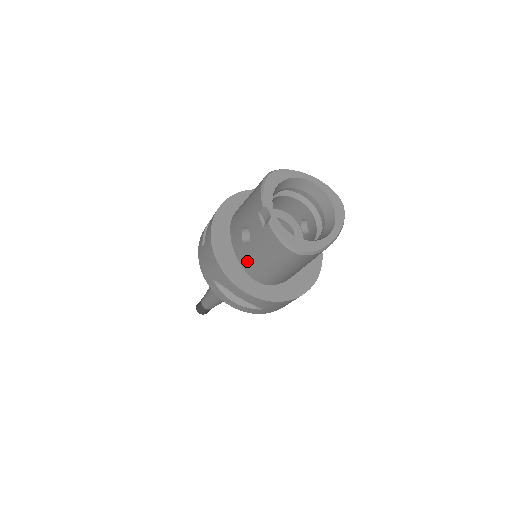
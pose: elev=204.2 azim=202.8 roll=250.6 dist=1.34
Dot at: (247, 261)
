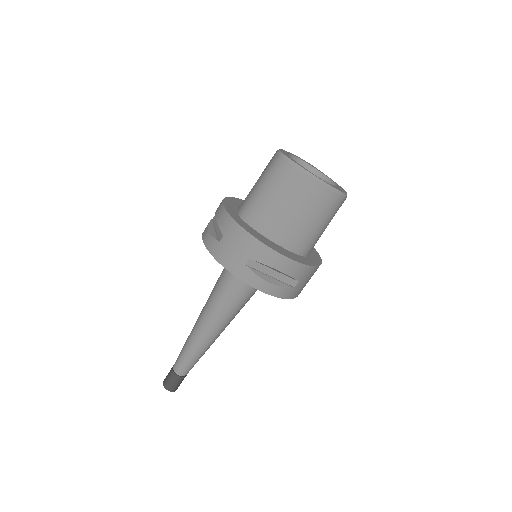
Dot at: occluded
